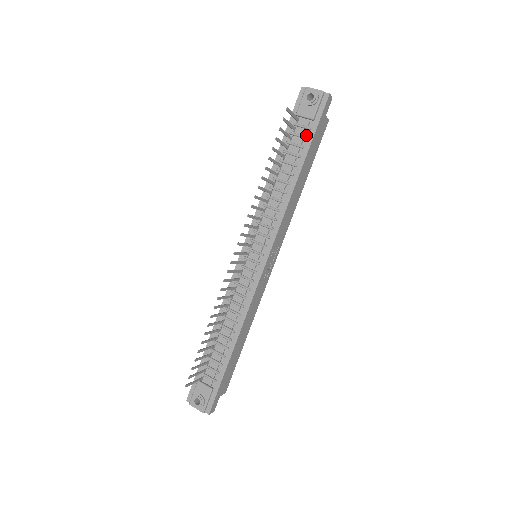
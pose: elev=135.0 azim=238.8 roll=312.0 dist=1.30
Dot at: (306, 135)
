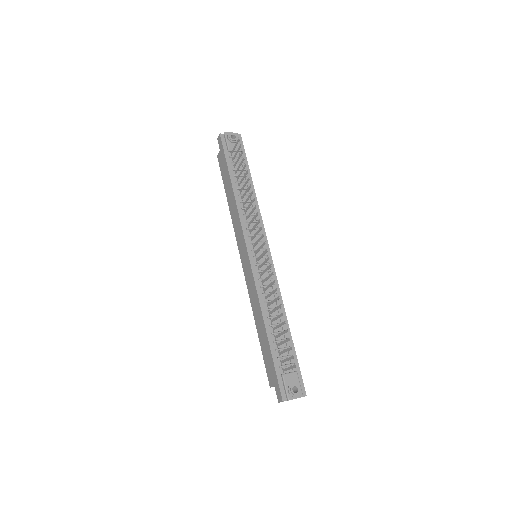
Dot at: occluded
